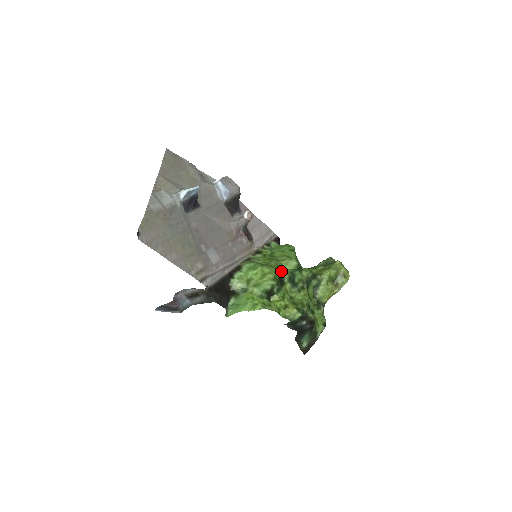
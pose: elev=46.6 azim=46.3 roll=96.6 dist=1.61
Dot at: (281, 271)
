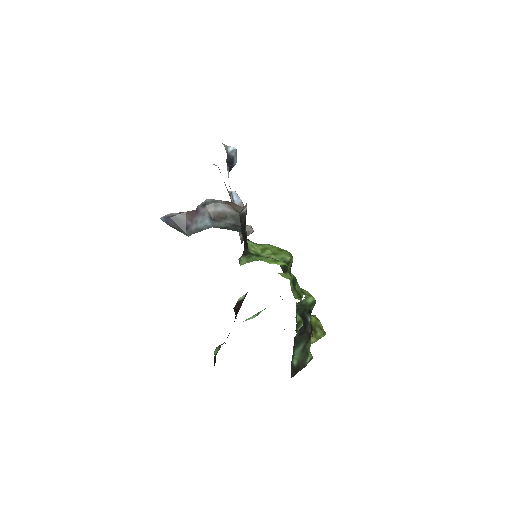
Dot at: occluded
